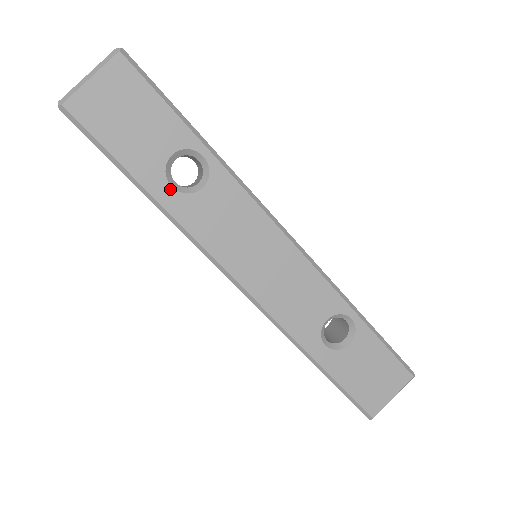
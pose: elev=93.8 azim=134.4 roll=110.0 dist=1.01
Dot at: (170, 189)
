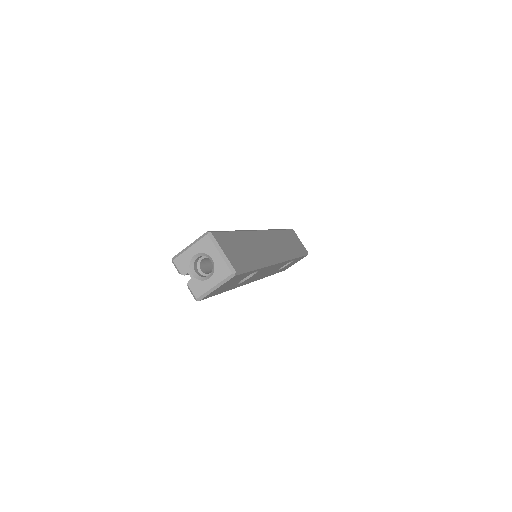
Dot at: occluded
